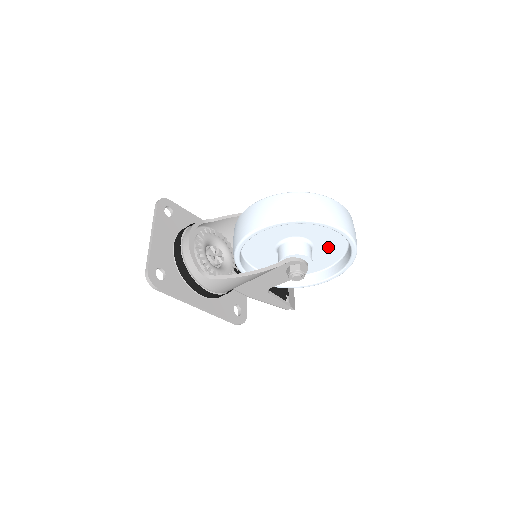
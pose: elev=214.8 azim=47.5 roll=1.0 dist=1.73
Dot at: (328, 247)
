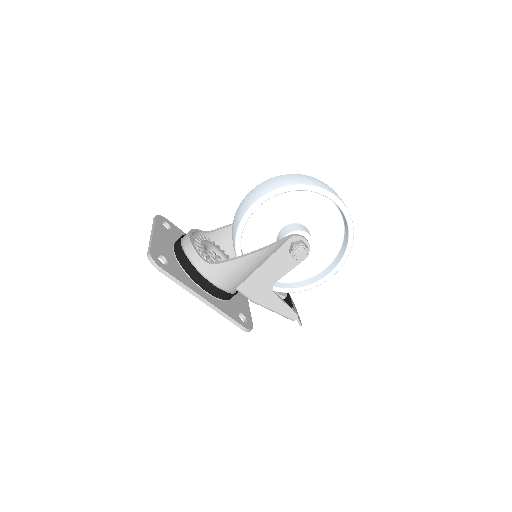
Dot at: (325, 233)
